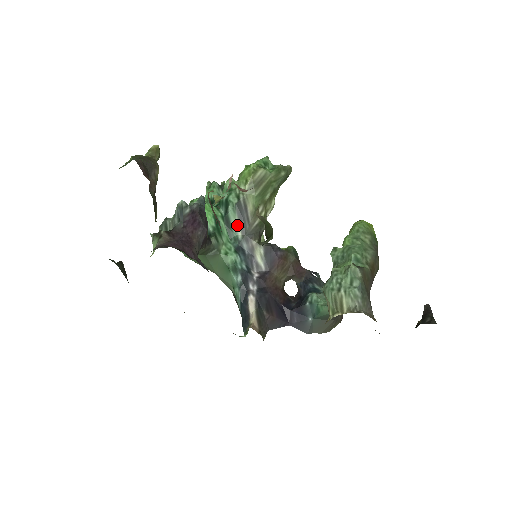
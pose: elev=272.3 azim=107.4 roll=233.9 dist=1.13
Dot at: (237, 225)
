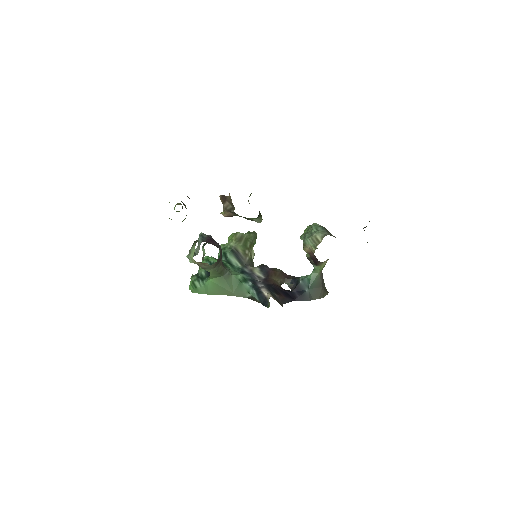
Dot at: (236, 261)
